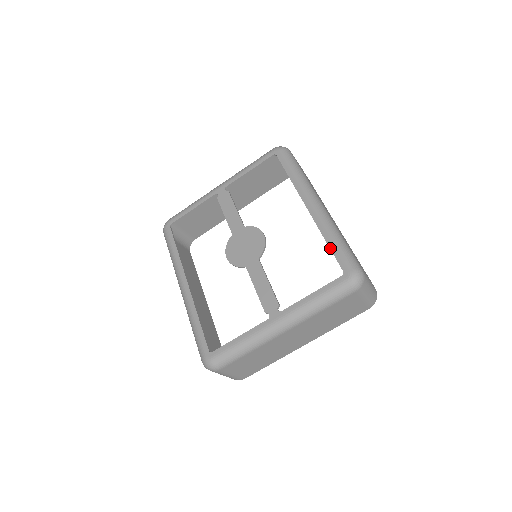
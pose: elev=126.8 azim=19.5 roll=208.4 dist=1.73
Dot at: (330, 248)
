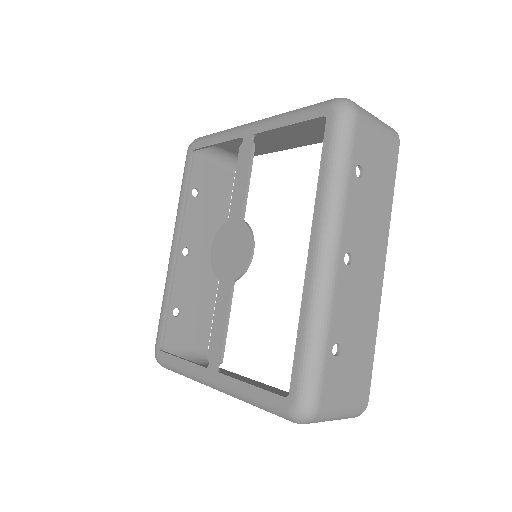
Dot at: (295, 346)
